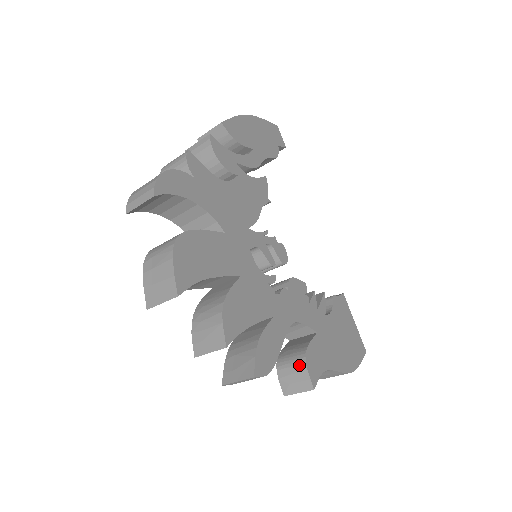
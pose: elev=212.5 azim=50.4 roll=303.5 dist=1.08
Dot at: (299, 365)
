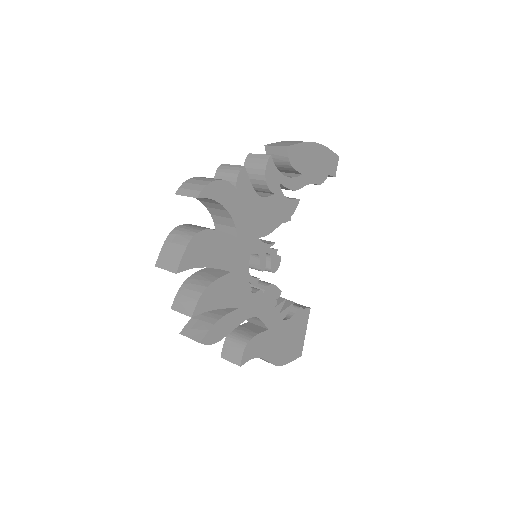
Dot at: (240, 345)
